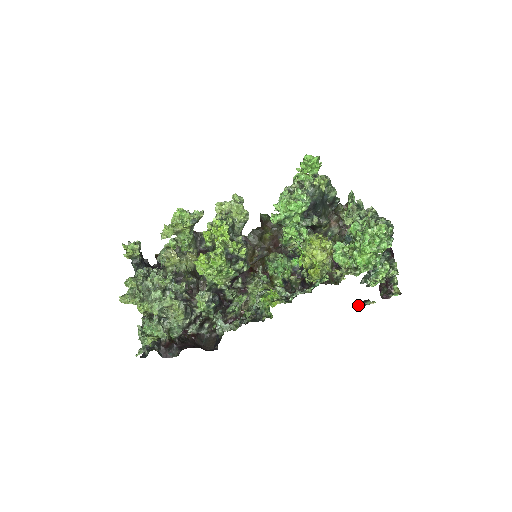
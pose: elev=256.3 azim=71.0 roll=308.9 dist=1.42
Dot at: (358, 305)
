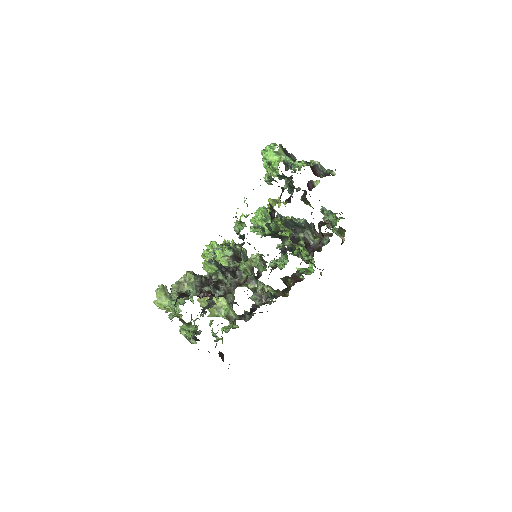
Dot at: occluded
